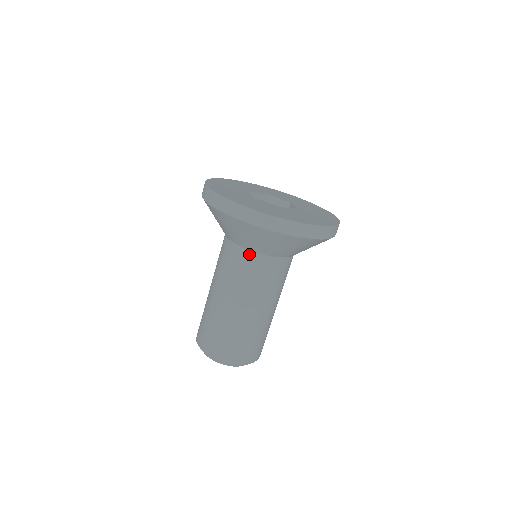
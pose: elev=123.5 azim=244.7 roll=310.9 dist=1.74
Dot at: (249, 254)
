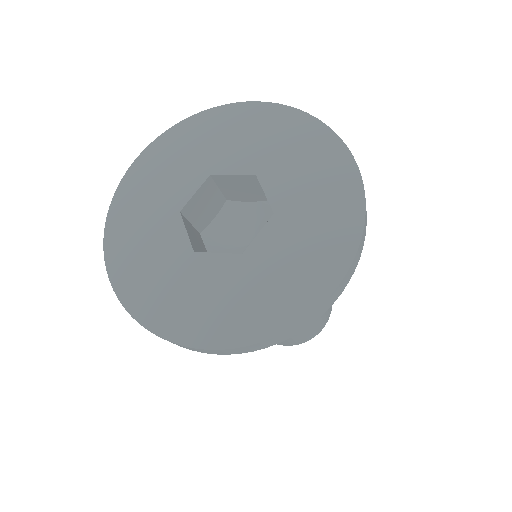
Dot at: occluded
